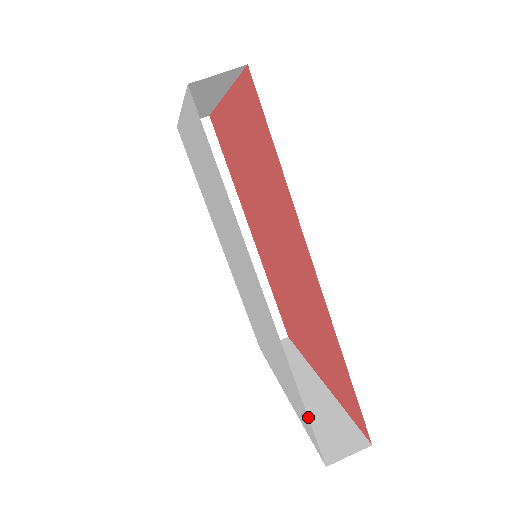
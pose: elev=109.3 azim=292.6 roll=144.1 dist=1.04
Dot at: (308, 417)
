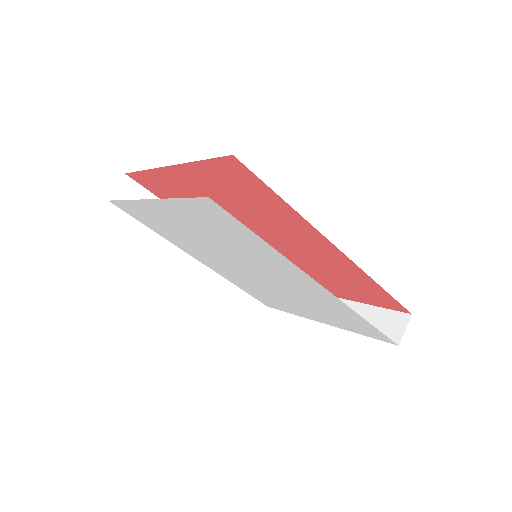
Dot at: occluded
